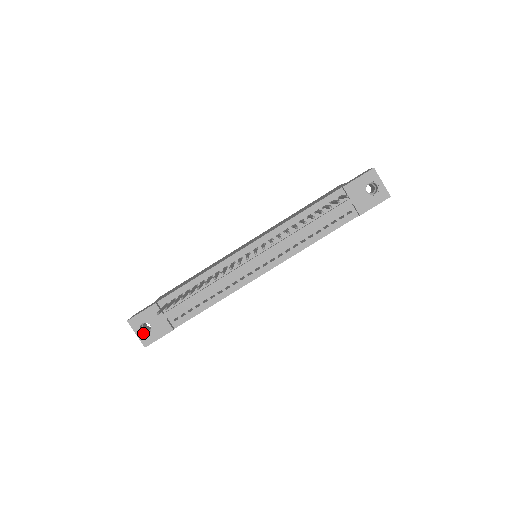
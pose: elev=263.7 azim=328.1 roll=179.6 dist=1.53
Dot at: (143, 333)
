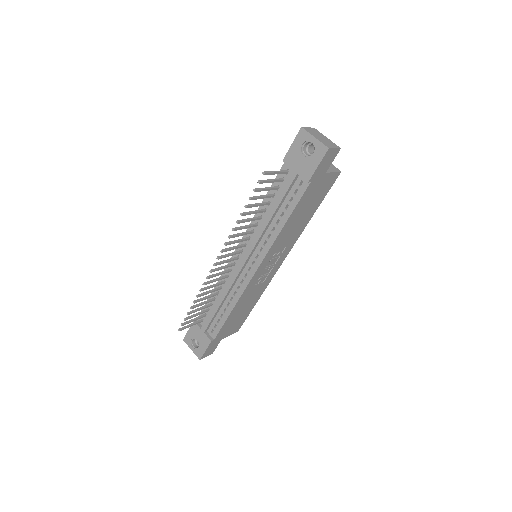
Dot at: (195, 348)
